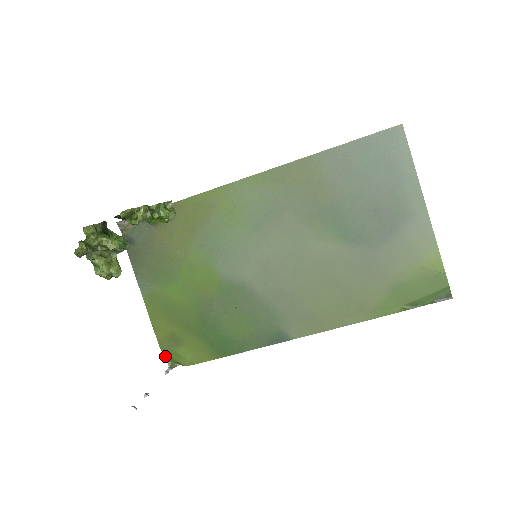
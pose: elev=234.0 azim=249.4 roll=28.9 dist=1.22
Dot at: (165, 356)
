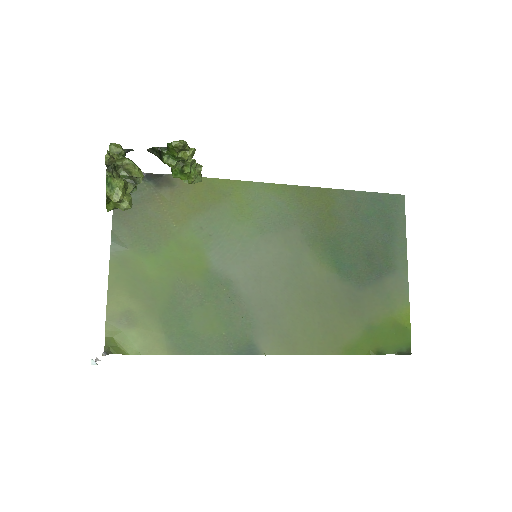
Dot at: (106, 336)
